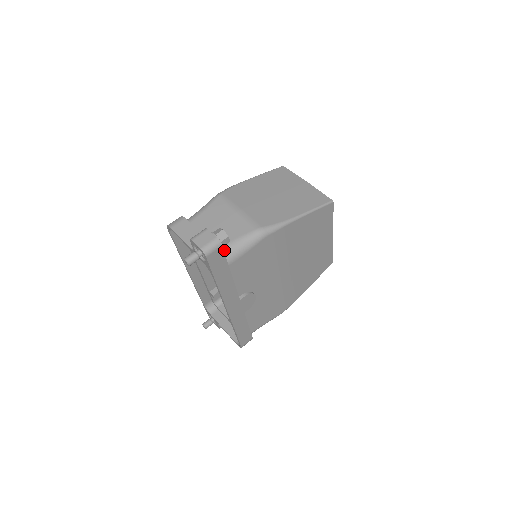
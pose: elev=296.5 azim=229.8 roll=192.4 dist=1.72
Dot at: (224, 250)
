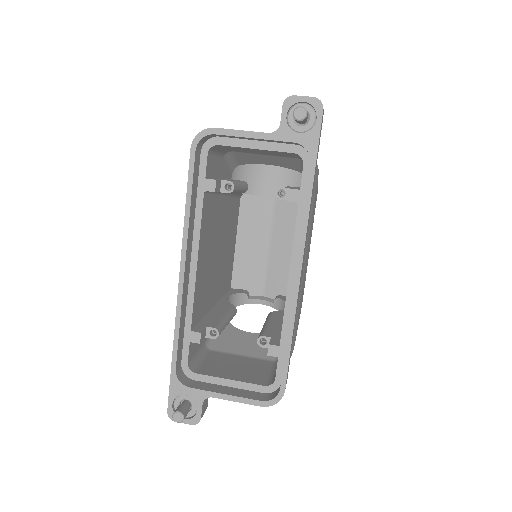
Dot at: occluded
